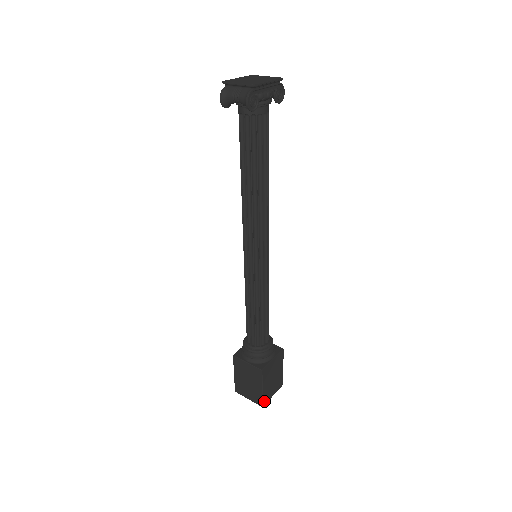
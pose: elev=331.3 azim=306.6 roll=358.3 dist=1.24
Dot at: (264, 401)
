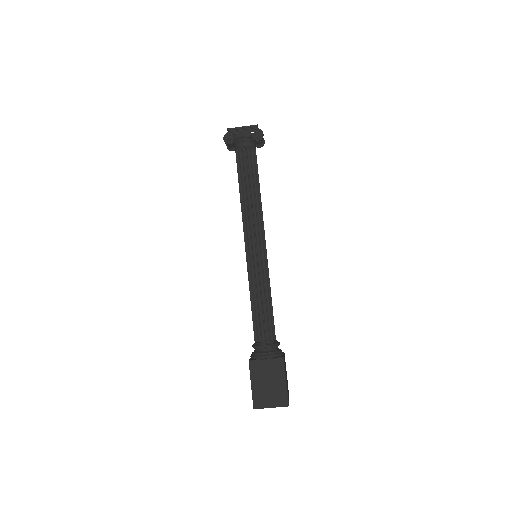
Dot at: (256, 403)
